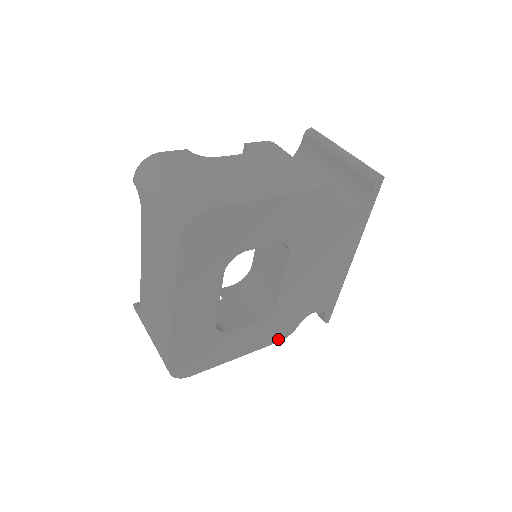
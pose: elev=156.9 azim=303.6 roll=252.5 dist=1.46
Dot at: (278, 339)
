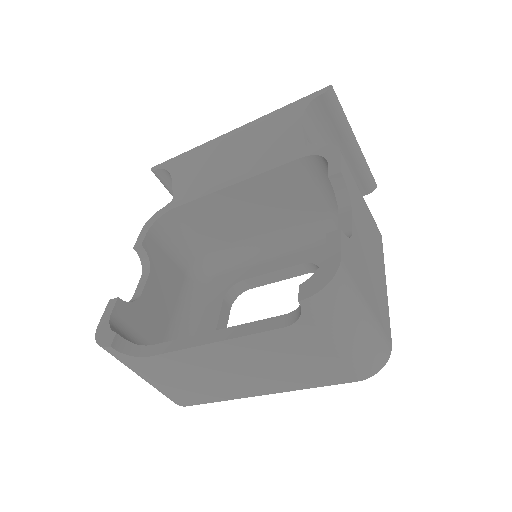
Dot at: occluded
